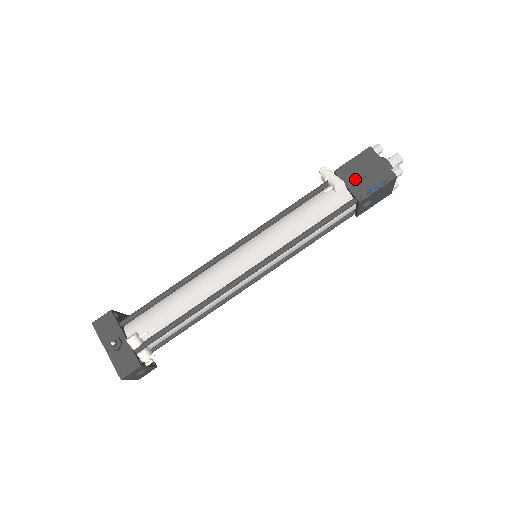
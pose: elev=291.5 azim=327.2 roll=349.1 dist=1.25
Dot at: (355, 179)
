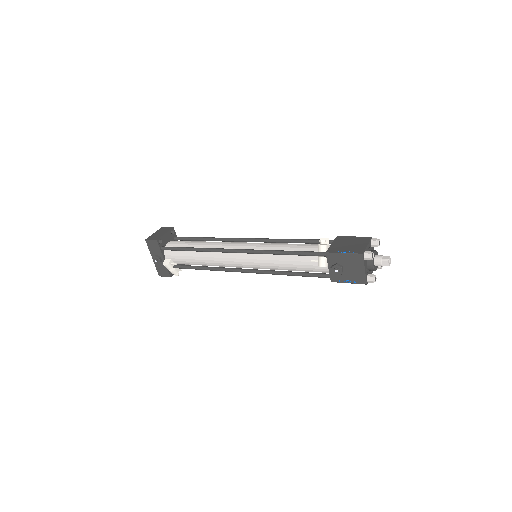
Dot at: (334, 271)
